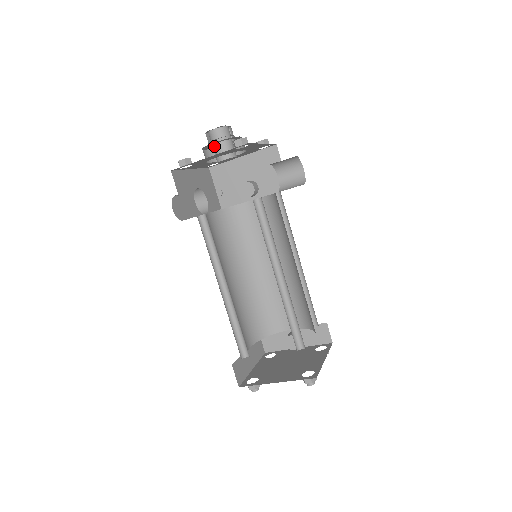
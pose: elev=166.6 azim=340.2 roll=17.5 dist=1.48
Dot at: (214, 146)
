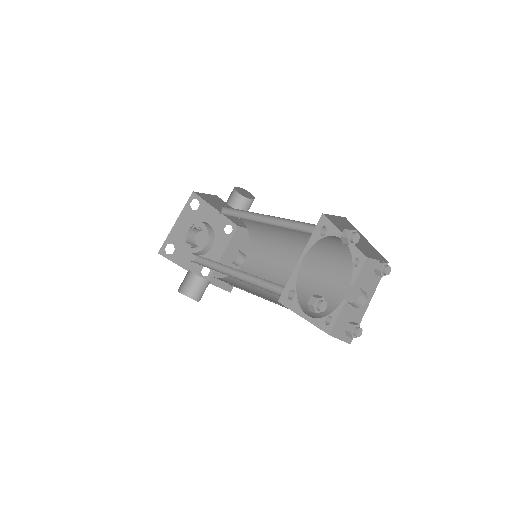
Dot at: (187, 237)
